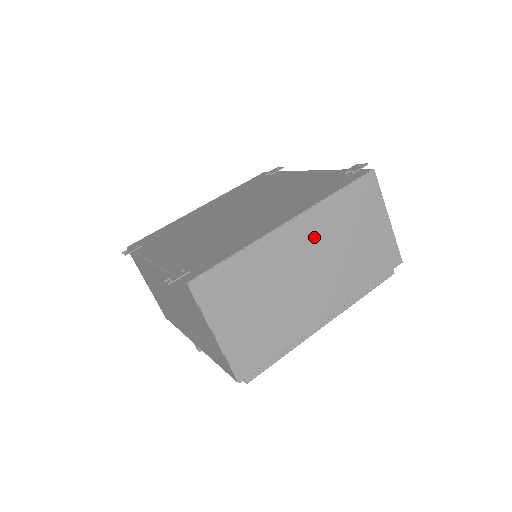
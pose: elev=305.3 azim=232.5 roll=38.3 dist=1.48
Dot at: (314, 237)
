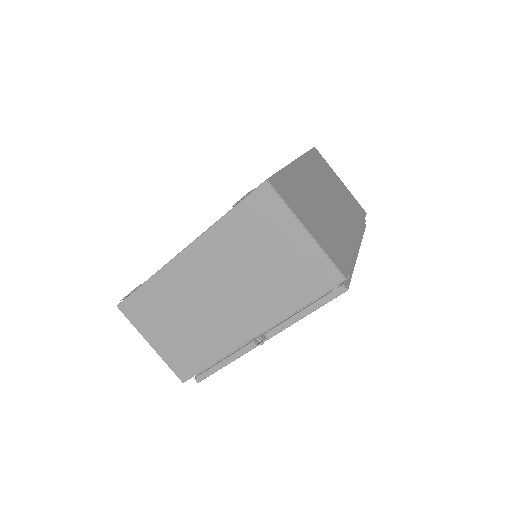
Dot at: (314, 177)
